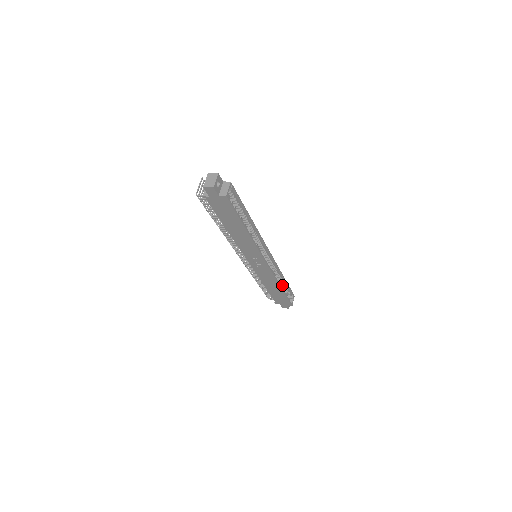
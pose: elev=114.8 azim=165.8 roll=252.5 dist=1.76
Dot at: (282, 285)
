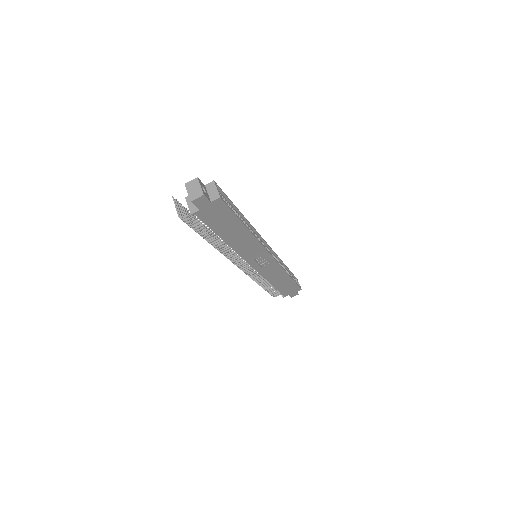
Dot at: occluded
